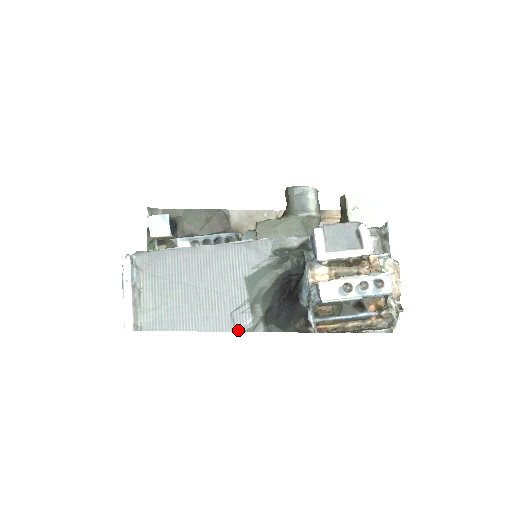
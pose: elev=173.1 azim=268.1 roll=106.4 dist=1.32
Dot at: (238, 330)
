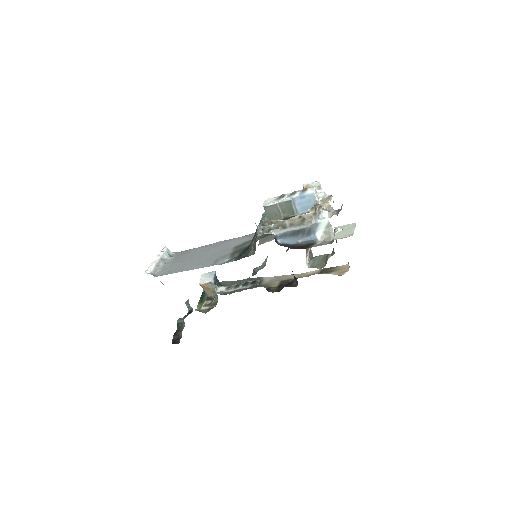
Dot at: occluded
